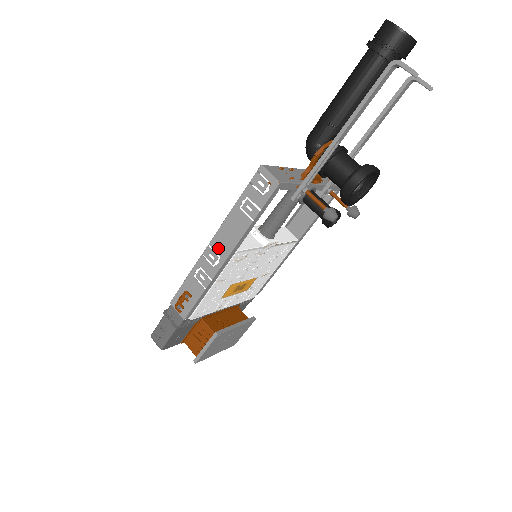
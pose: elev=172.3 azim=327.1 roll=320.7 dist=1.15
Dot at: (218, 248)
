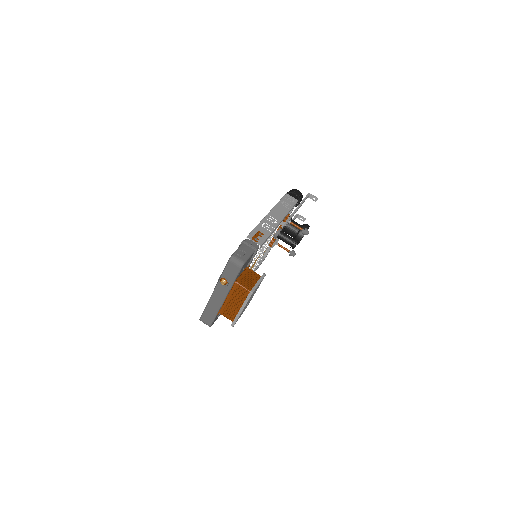
Dot at: (274, 216)
